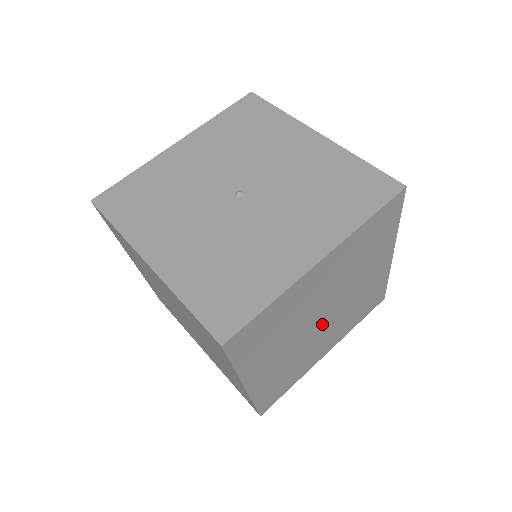
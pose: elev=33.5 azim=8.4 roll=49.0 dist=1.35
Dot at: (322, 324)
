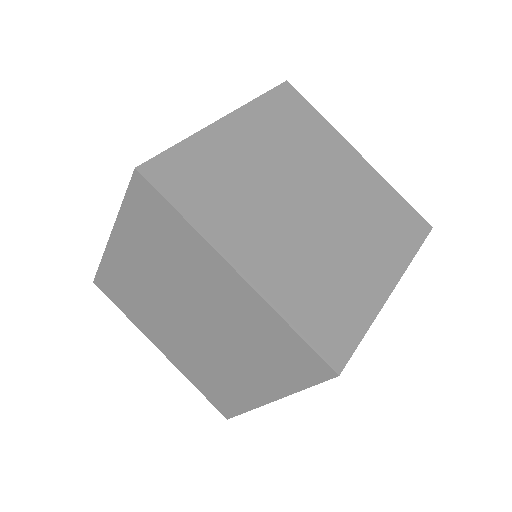
Dot at: (318, 217)
